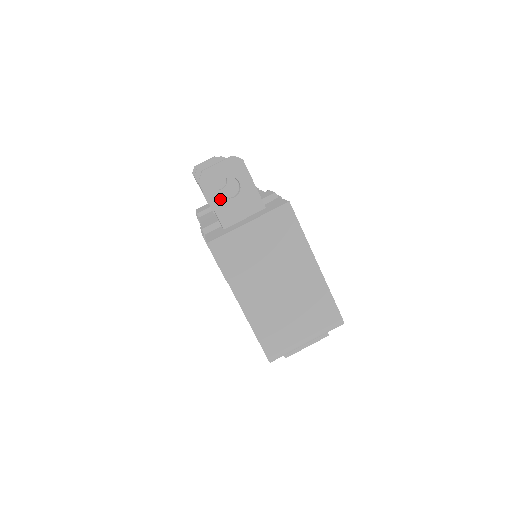
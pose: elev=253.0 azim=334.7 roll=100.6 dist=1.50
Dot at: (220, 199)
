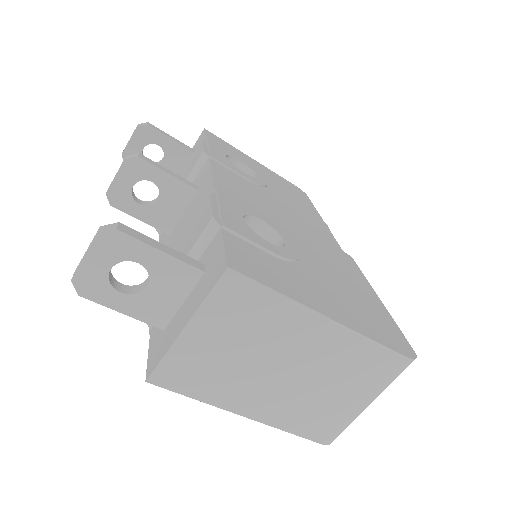
Dot at: (128, 299)
